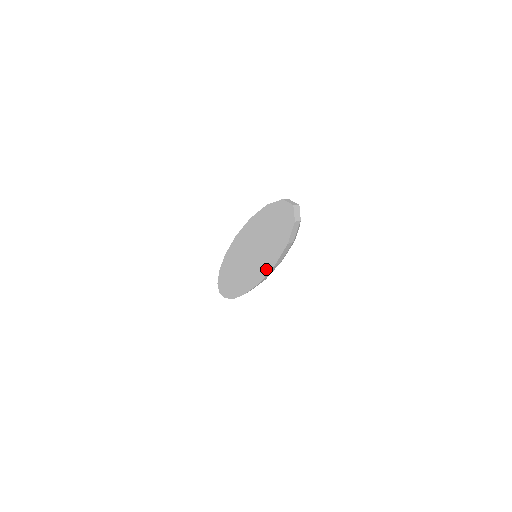
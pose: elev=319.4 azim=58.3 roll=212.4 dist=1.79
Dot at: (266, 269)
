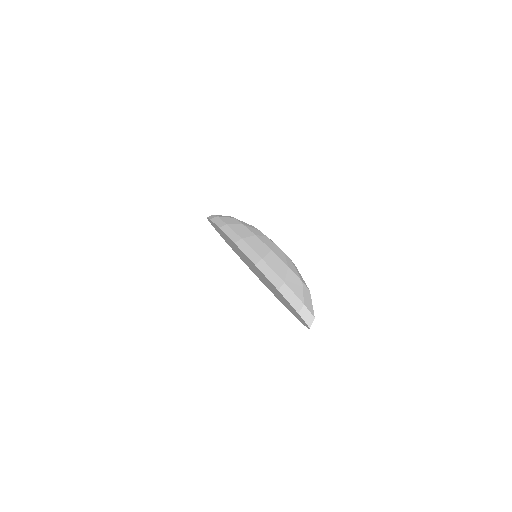
Dot at: (270, 290)
